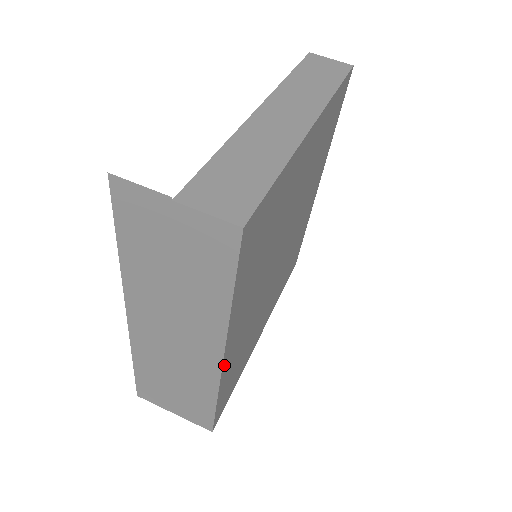
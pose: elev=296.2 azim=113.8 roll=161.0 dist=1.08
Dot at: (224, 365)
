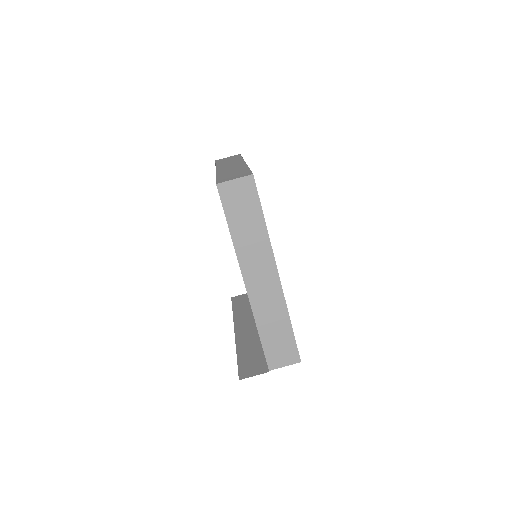
Dot at: occluded
